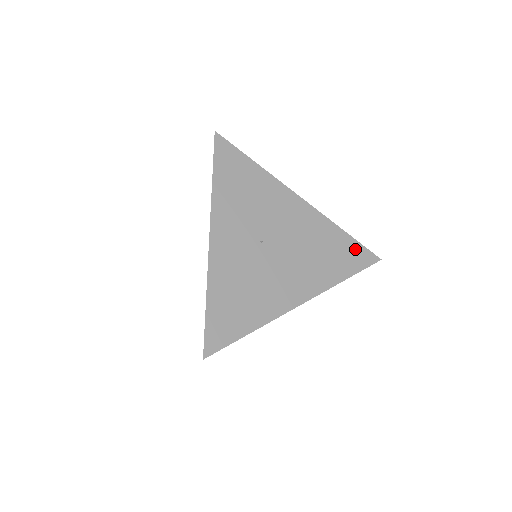
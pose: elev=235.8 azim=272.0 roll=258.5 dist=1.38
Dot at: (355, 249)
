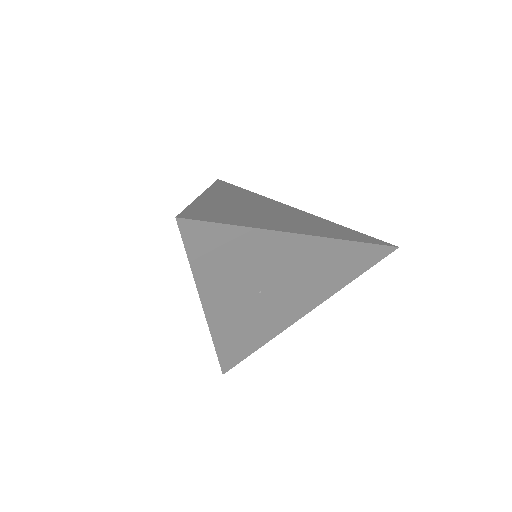
Dot at: (368, 252)
